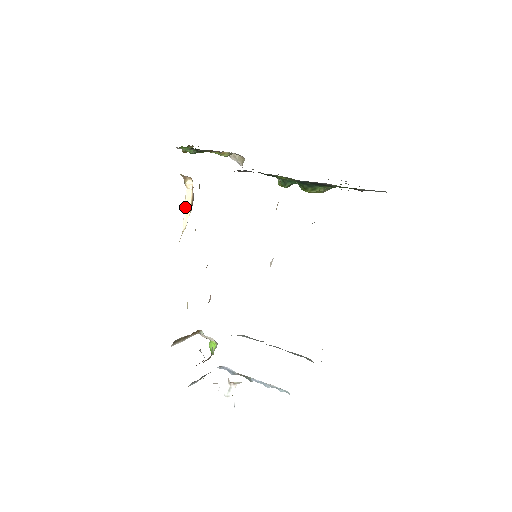
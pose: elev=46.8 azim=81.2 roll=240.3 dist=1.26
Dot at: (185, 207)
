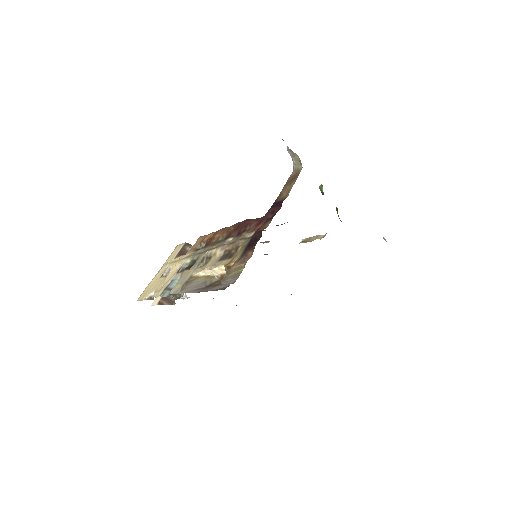
Dot at: (213, 271)
